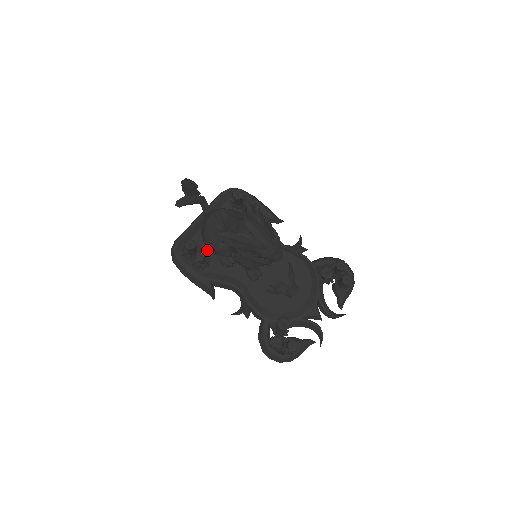
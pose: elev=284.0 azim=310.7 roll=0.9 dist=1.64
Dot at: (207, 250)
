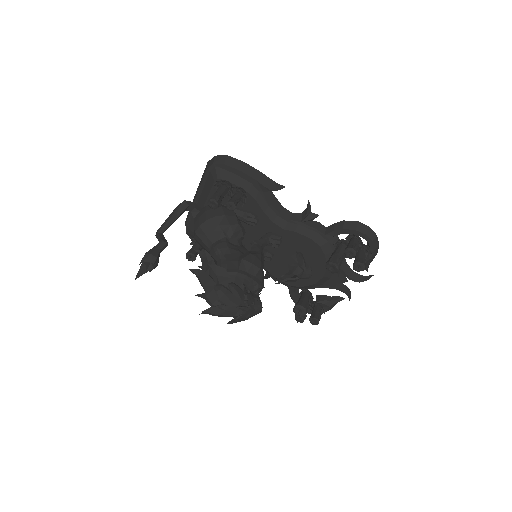
Dot at: occluded
